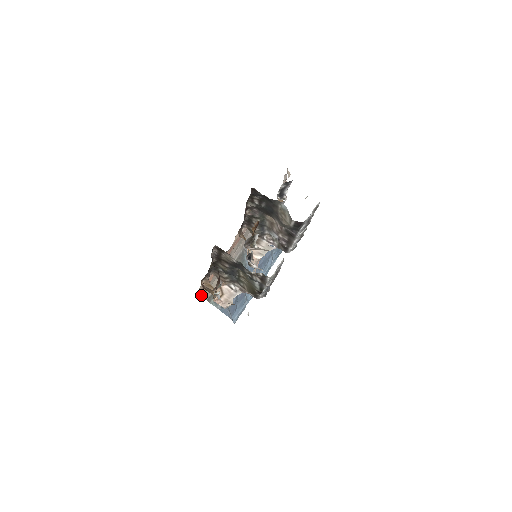
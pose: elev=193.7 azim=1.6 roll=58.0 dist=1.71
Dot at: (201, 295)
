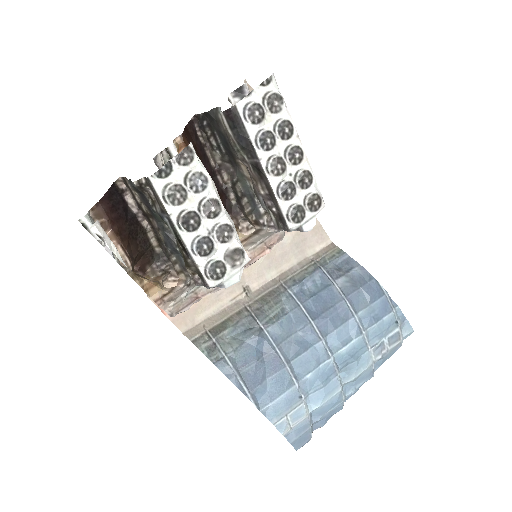
Dot at: (175, 324)
